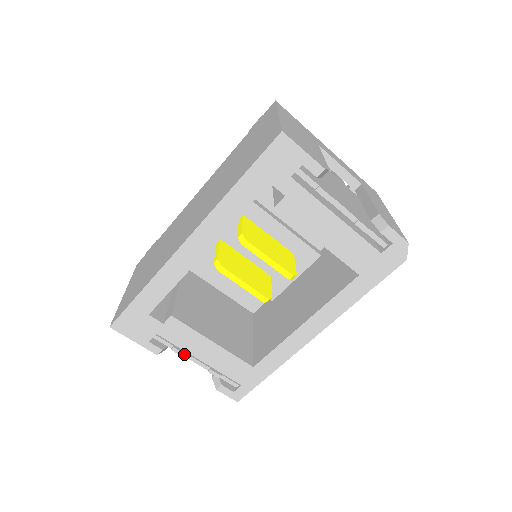
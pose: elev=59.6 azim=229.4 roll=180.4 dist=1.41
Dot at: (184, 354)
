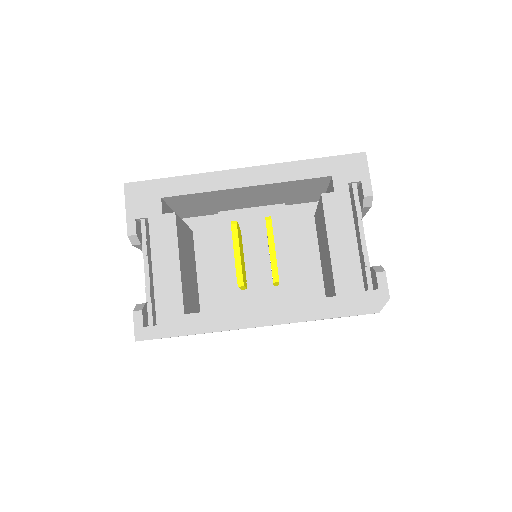
Dot at: (146, 254)
